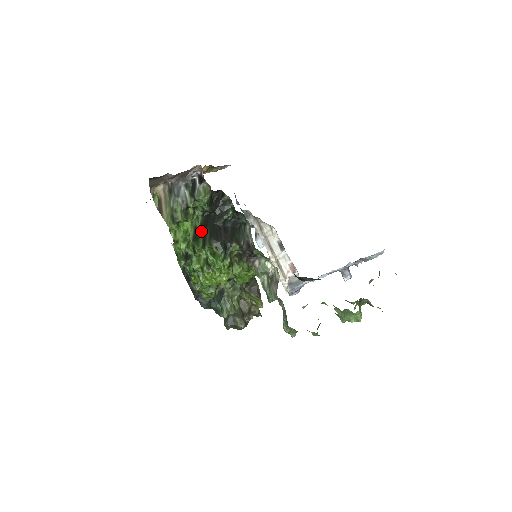
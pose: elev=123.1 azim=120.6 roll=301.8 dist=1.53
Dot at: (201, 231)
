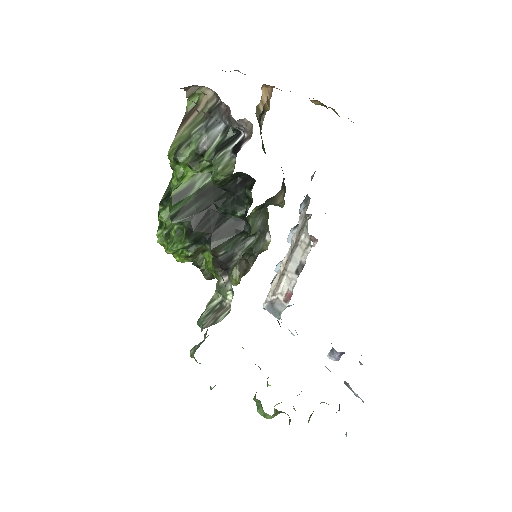
Dot at: (192, 196)
